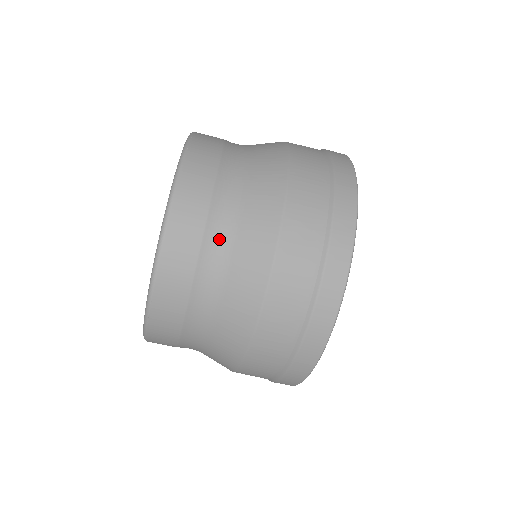
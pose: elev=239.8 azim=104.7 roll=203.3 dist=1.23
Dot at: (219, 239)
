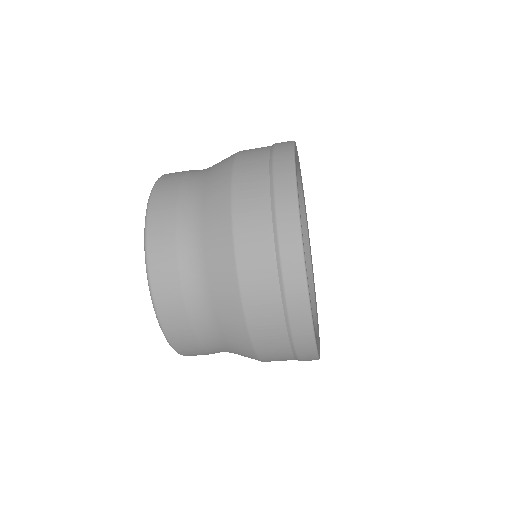
Dot at: (190, 238)
